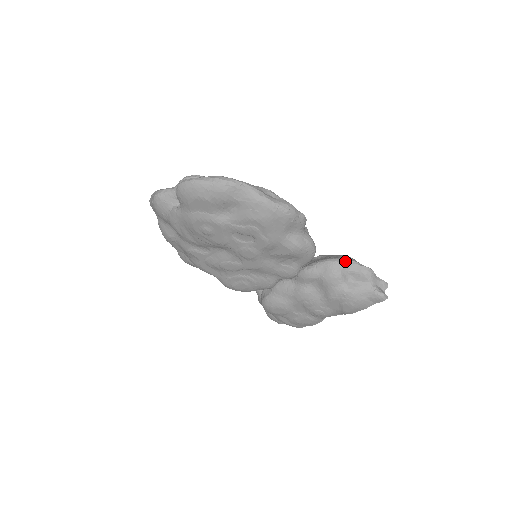
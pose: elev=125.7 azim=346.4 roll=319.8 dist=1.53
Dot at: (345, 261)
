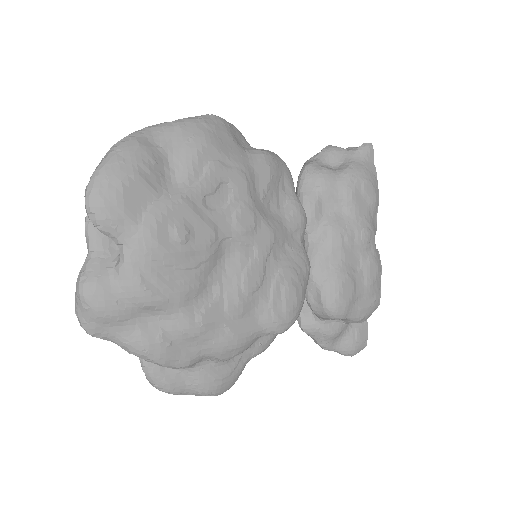
Dot at: (309, 162)
